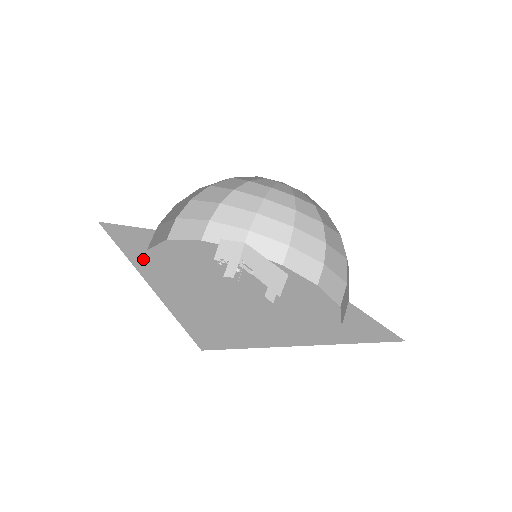
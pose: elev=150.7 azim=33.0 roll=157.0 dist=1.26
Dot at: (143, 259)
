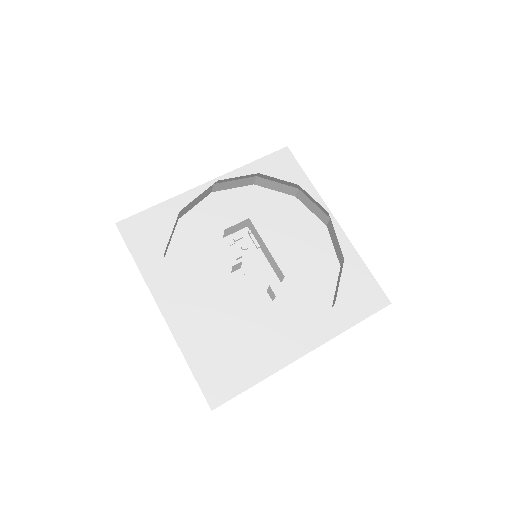
Dot at: (162, 284)
